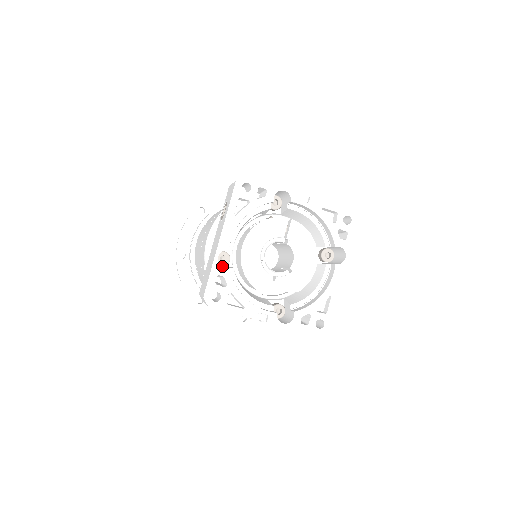
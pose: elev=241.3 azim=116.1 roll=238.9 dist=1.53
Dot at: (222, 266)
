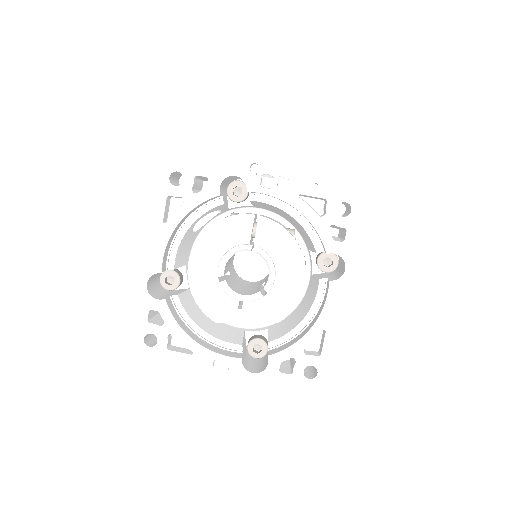
Dot at: occluded
